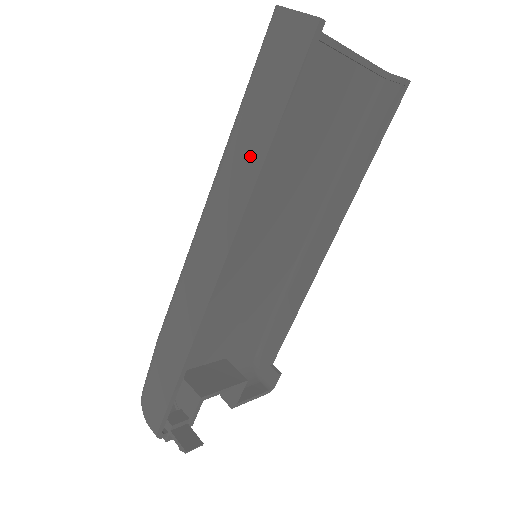
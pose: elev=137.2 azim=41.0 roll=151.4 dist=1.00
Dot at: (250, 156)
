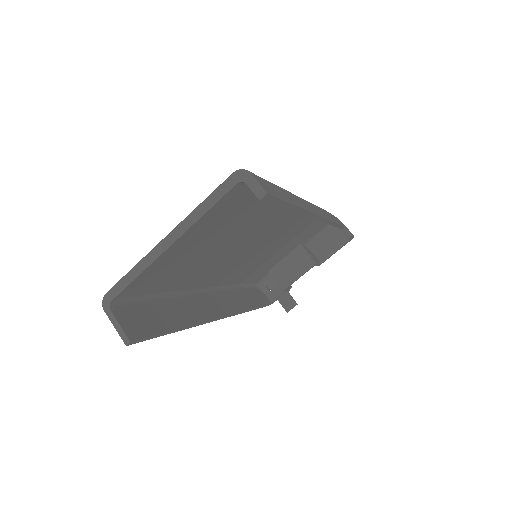
Dot at: occluded
